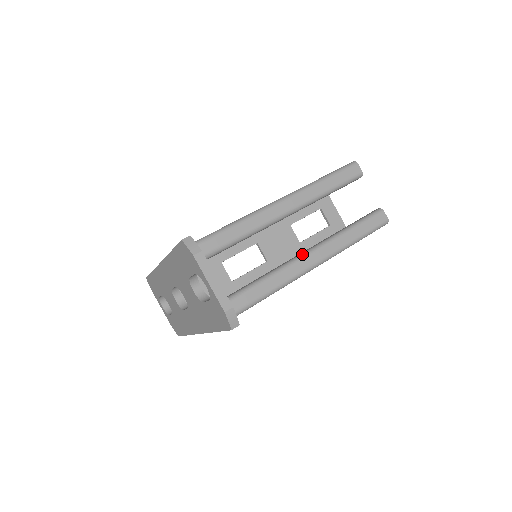
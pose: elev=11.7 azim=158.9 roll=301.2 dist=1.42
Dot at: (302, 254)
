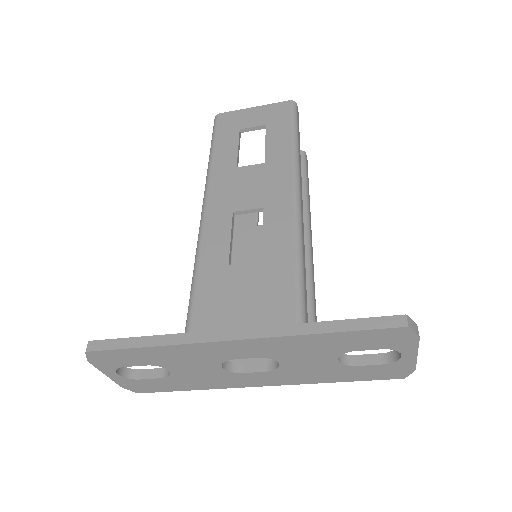
Dot at: (308, 239)
